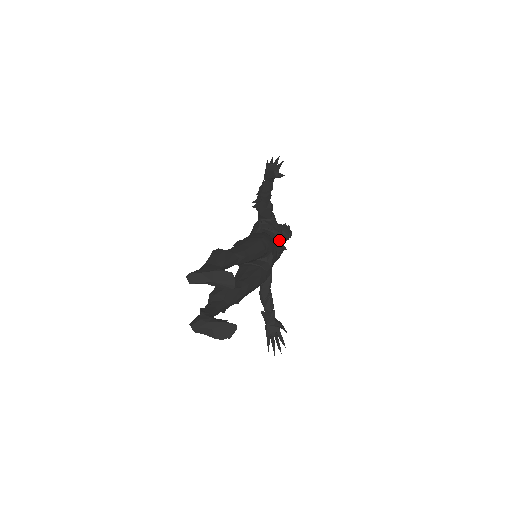
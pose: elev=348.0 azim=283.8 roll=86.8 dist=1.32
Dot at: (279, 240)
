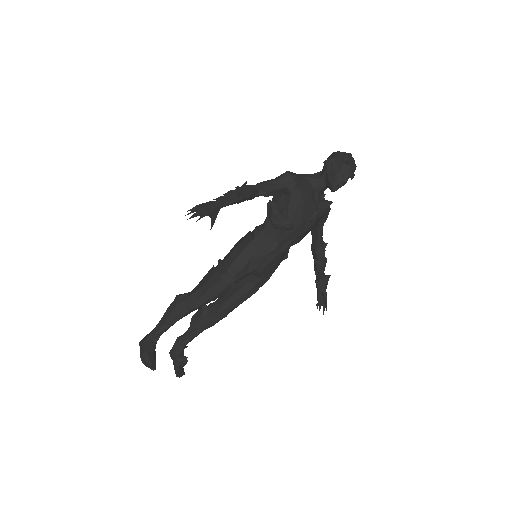
Dot at: (285, 233)
